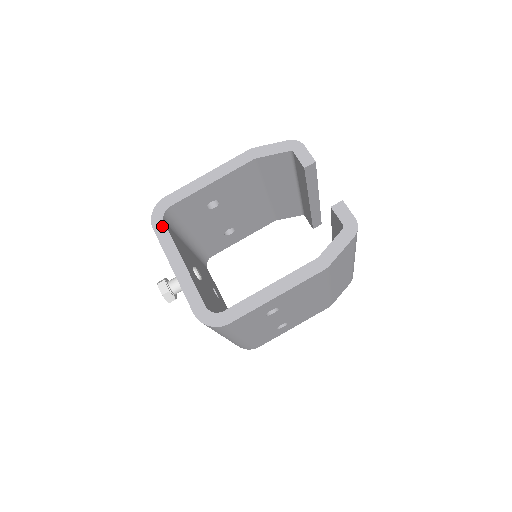
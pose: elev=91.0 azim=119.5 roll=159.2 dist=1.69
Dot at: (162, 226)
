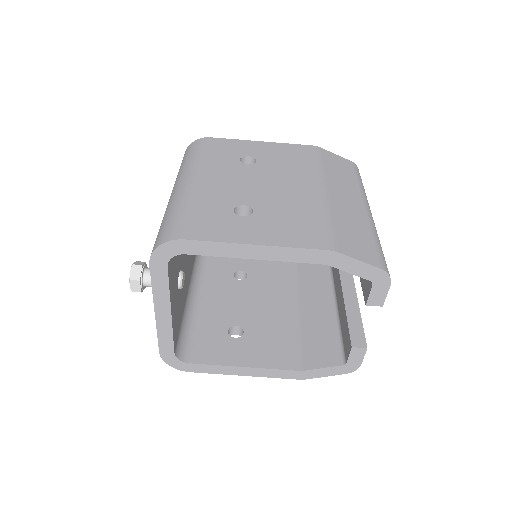
Dot at: (163, 269)
